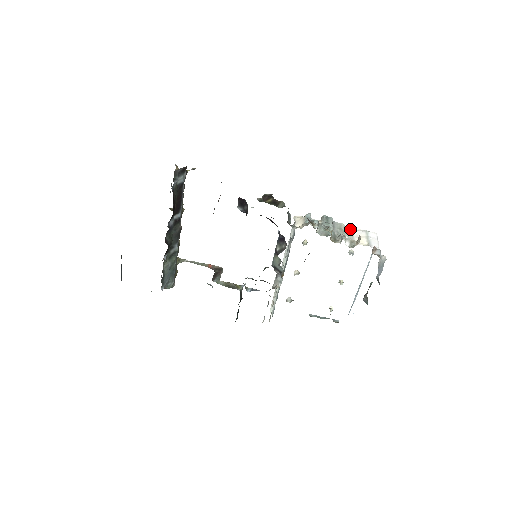
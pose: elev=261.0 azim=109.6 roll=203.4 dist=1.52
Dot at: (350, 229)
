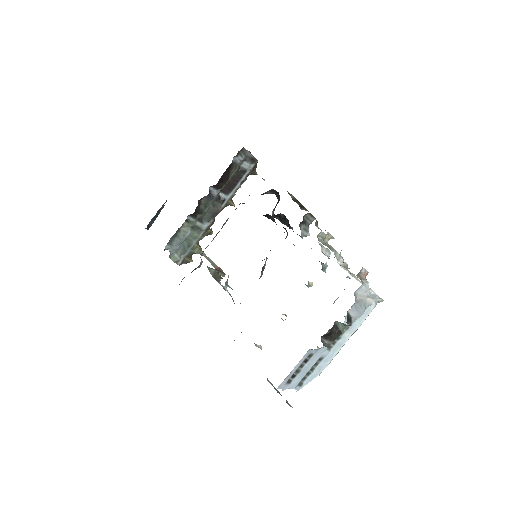
Dot at: (358, 279)
